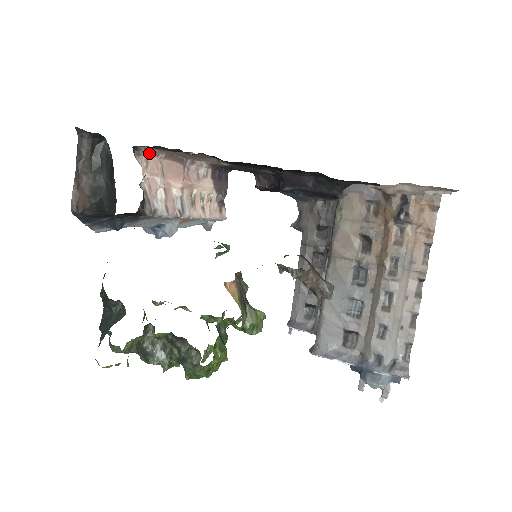
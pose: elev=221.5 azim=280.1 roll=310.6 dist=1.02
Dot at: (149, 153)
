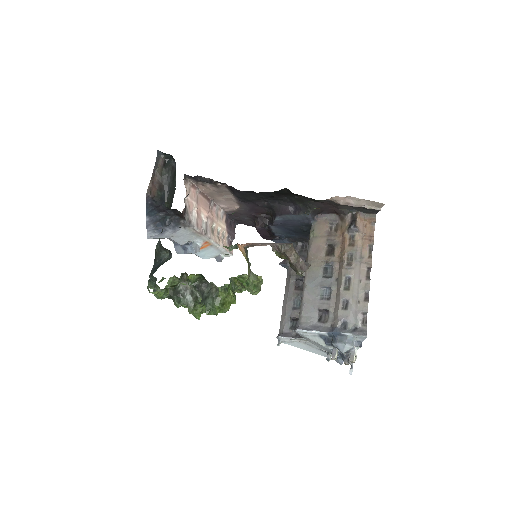
Dot at: (191, 185)
